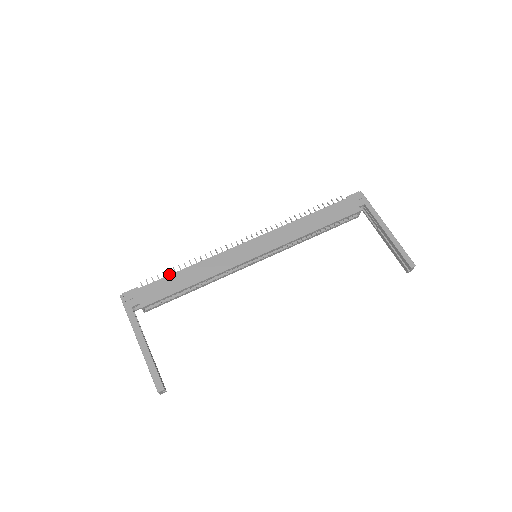
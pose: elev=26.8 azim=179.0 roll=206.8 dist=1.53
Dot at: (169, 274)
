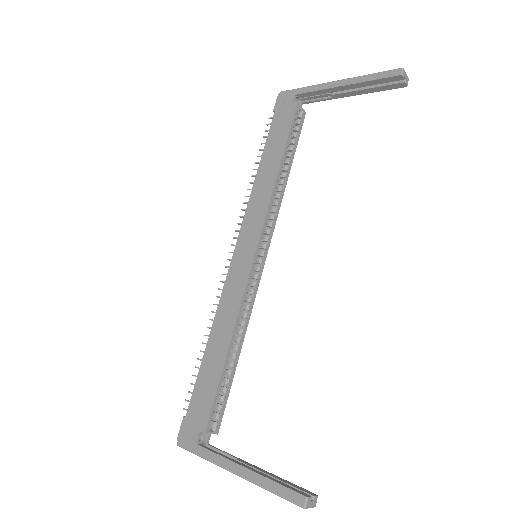
Dot at: (199, 369)
